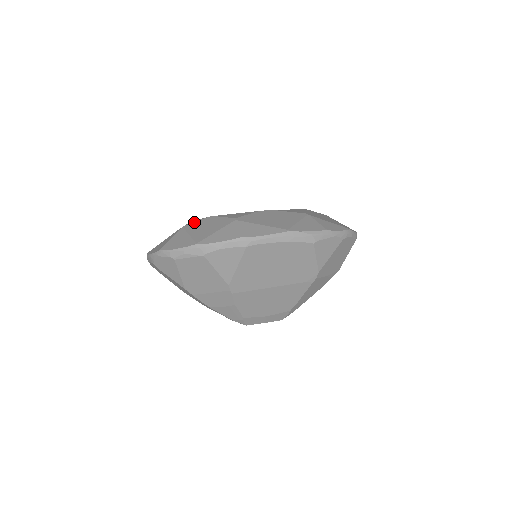
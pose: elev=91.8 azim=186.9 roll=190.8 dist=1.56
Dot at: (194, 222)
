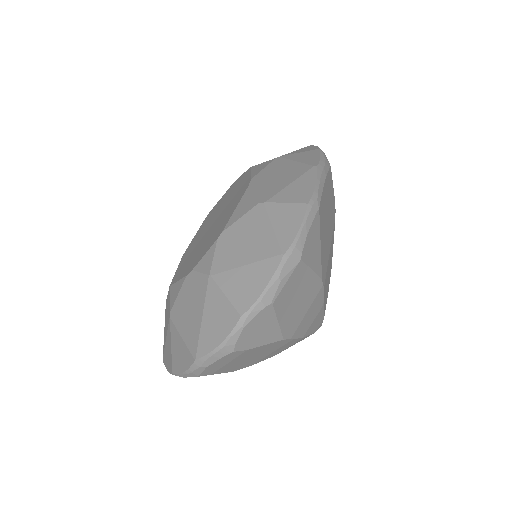
Dot at: (213, 258)
